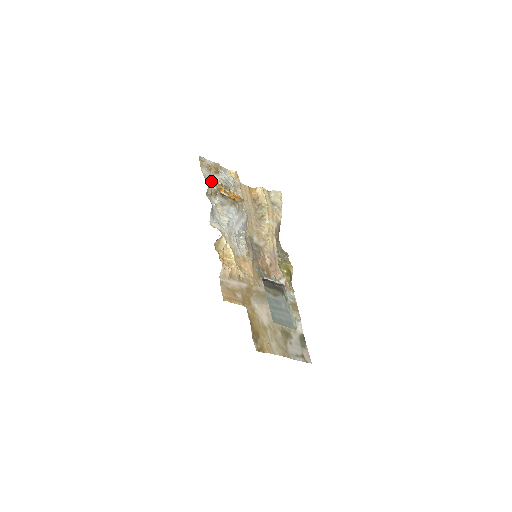
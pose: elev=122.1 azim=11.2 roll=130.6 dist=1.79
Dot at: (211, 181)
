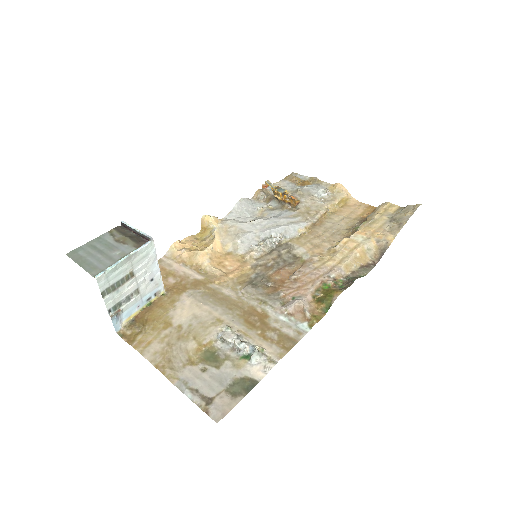
Dot at: (267, 185)
